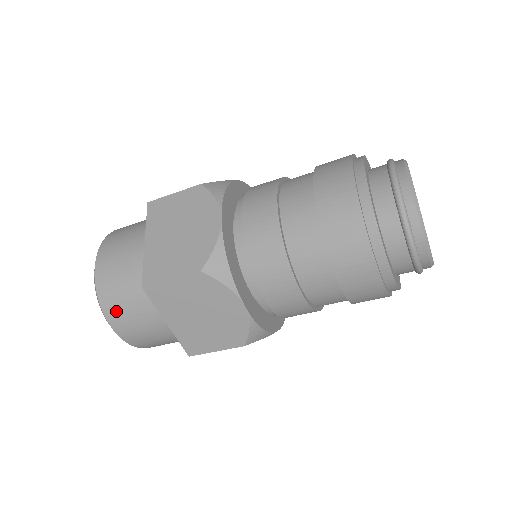
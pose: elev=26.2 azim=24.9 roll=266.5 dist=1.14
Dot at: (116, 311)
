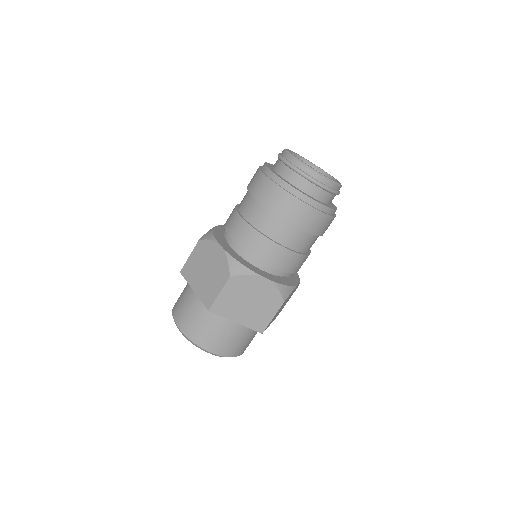
Dot at: (206, 340)
